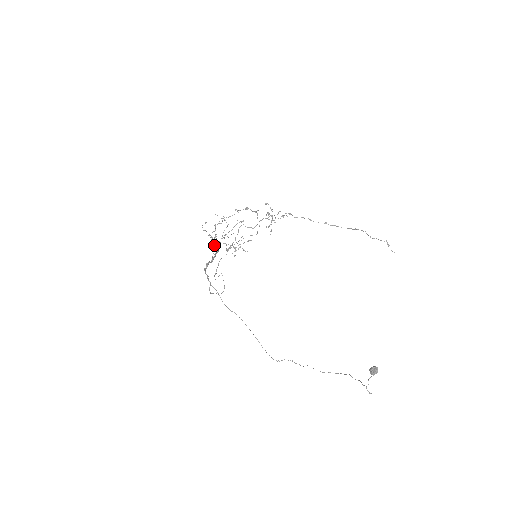
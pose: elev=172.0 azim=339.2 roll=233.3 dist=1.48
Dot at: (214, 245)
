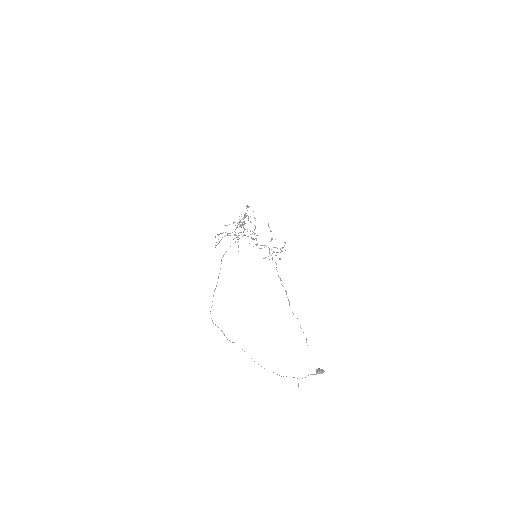
Dot at: occluded
